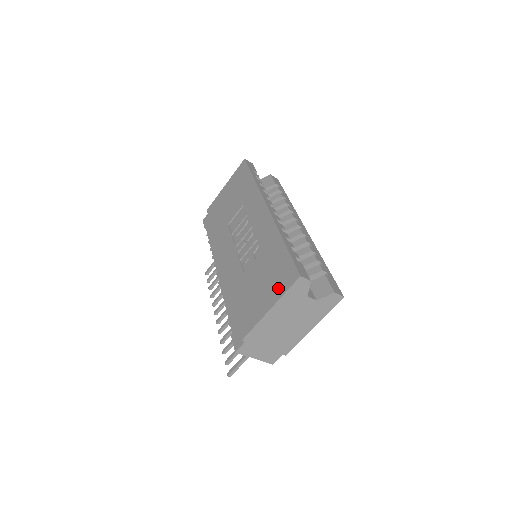
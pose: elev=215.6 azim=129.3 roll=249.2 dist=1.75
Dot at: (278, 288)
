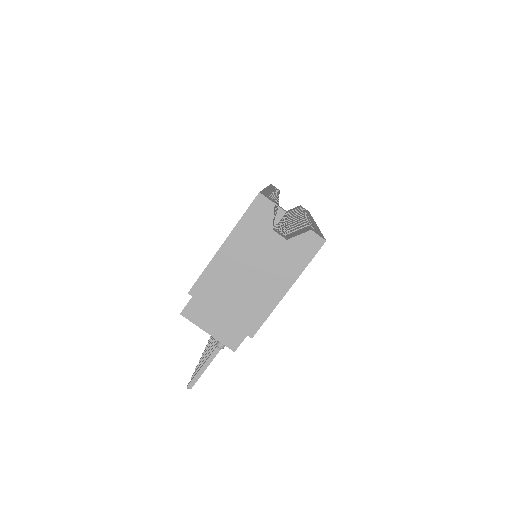
Dot at: occluded
